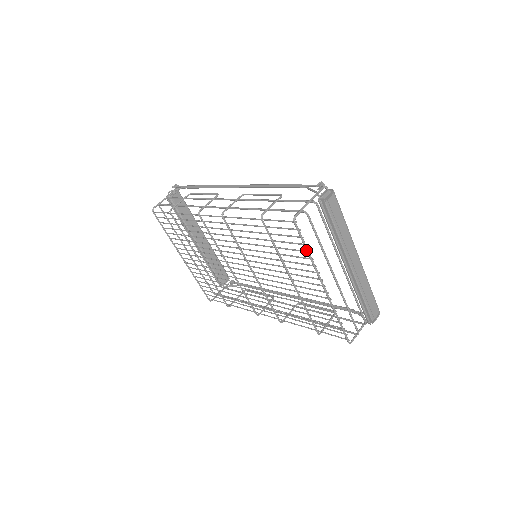
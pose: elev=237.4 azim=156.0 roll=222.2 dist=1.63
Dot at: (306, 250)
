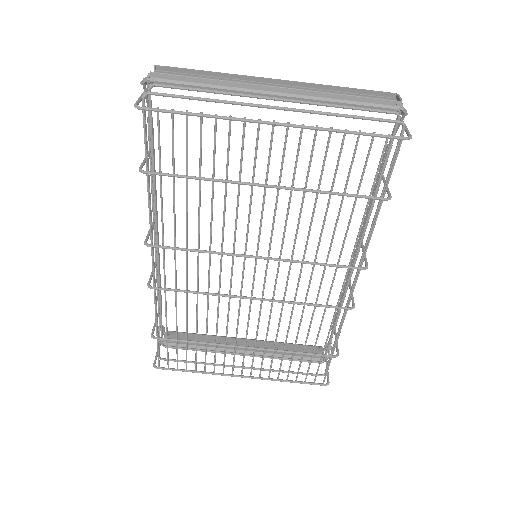
Dot at: (193, 115)
